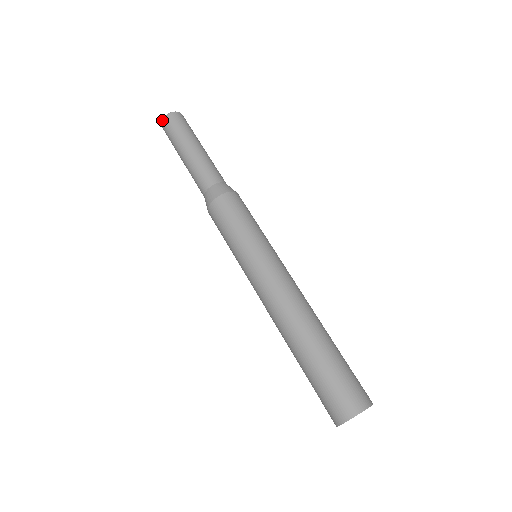
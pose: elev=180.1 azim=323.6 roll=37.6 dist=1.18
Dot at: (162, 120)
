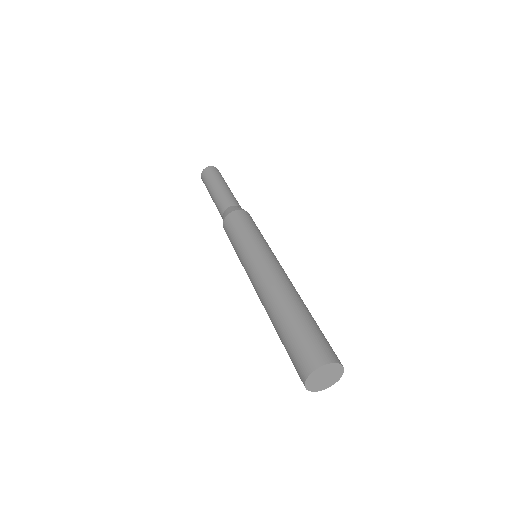
Dot at: (201, 177)
